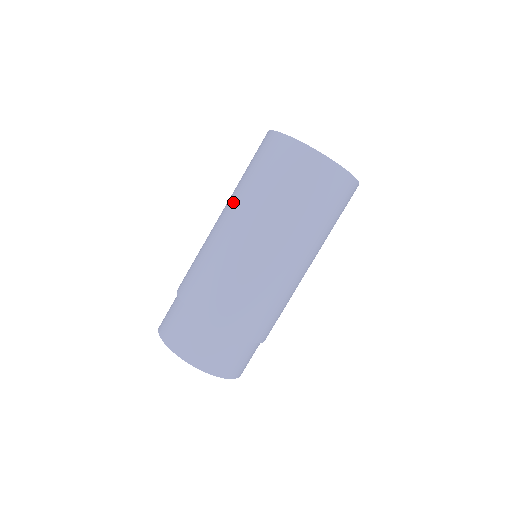
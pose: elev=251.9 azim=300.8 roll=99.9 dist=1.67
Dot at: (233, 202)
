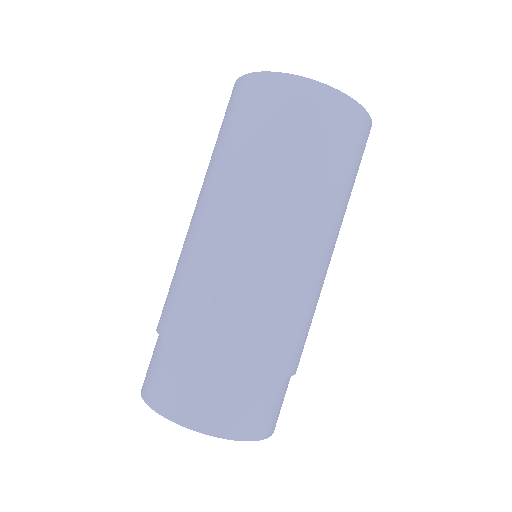
Dot at: (202, 185)
